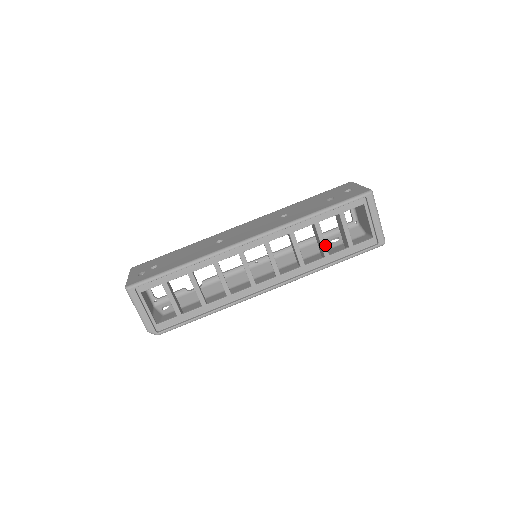
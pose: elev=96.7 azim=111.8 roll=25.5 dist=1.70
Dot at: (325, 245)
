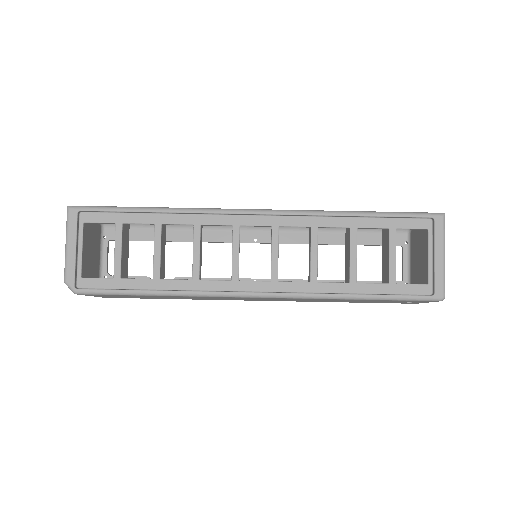
Dot at: (355, 265)
